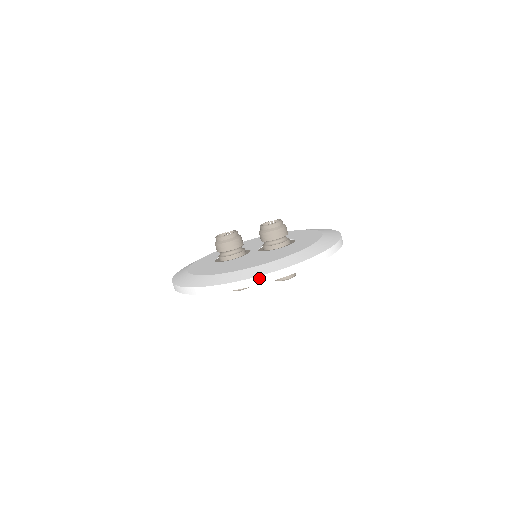
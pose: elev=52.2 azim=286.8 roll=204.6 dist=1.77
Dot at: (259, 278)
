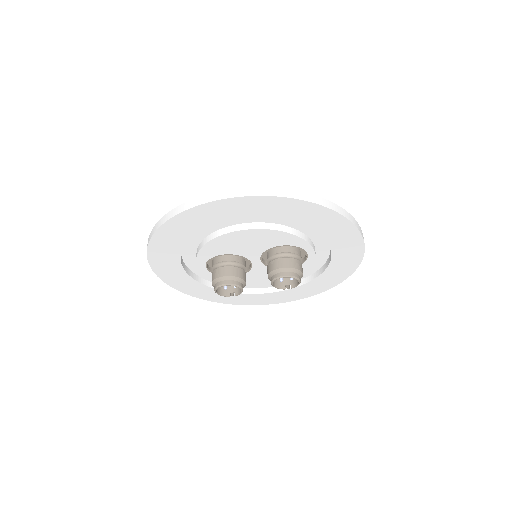
Dot at: (243, 190)
